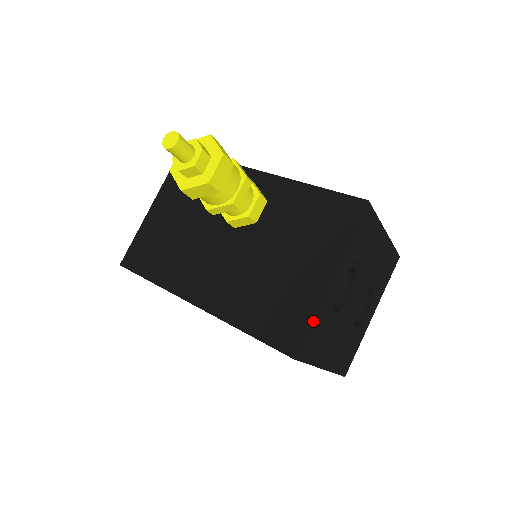
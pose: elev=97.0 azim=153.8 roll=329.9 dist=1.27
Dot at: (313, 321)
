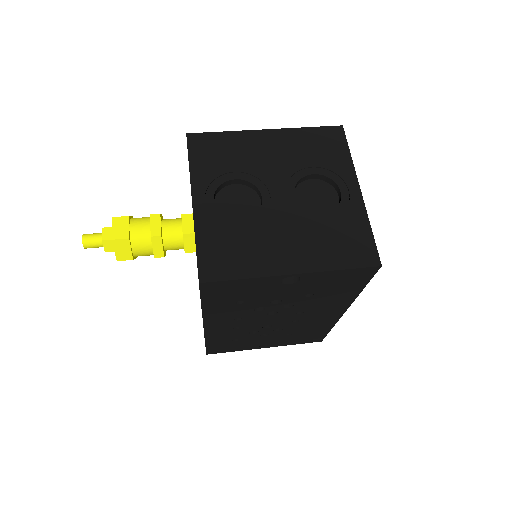
Dot at: (199, 243)
